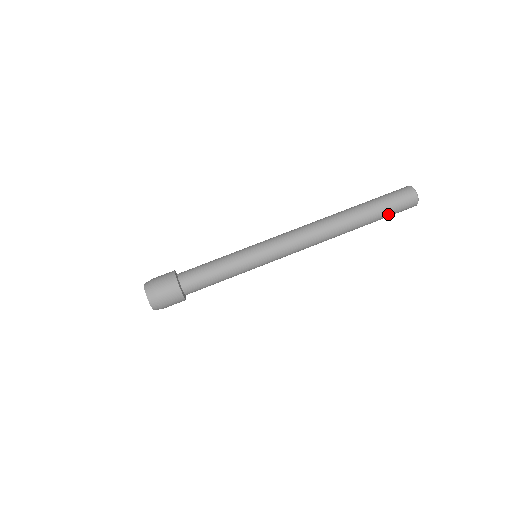
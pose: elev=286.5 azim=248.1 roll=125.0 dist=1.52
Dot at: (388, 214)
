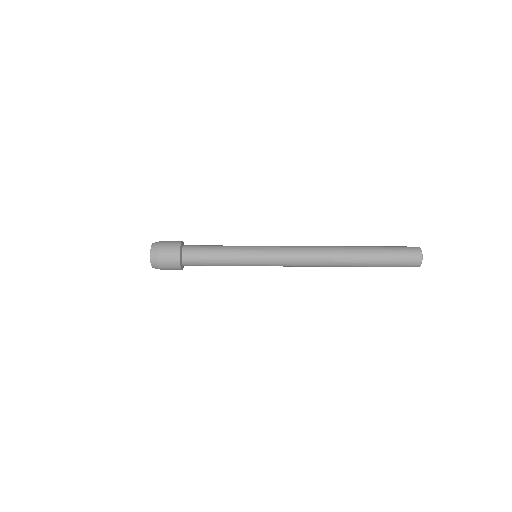
Dot at: (389, 261)
